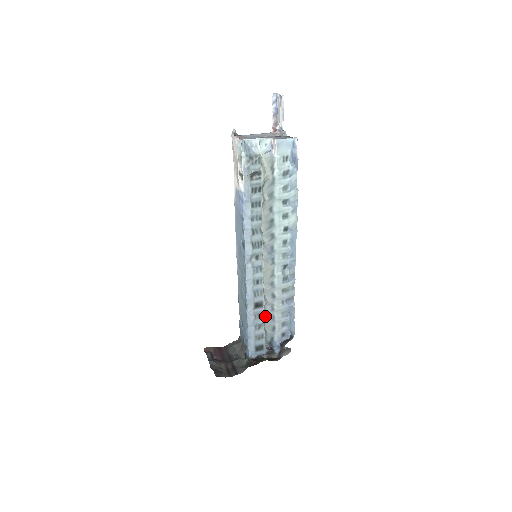
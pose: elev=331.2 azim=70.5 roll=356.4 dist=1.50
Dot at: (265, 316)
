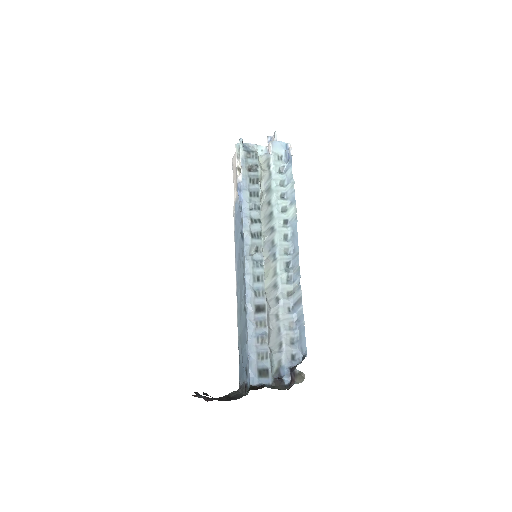
Dot at: (269, 328)
